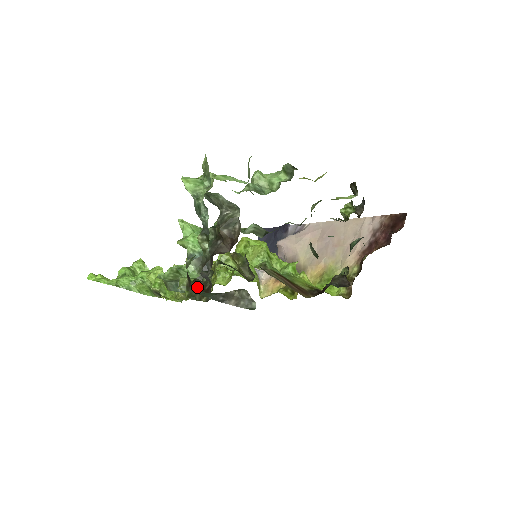
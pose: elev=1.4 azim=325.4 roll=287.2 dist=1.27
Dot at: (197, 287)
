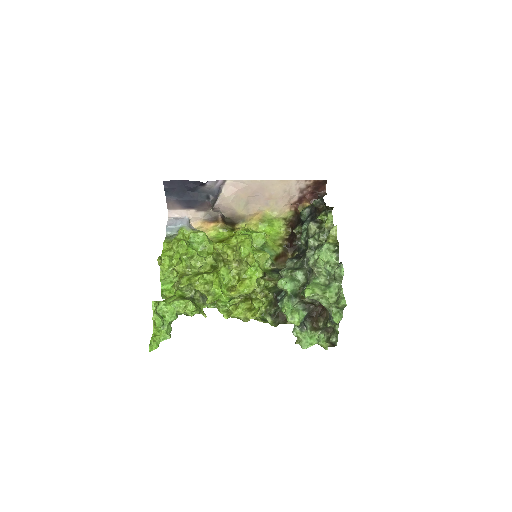
Dot at: (278, 318)
